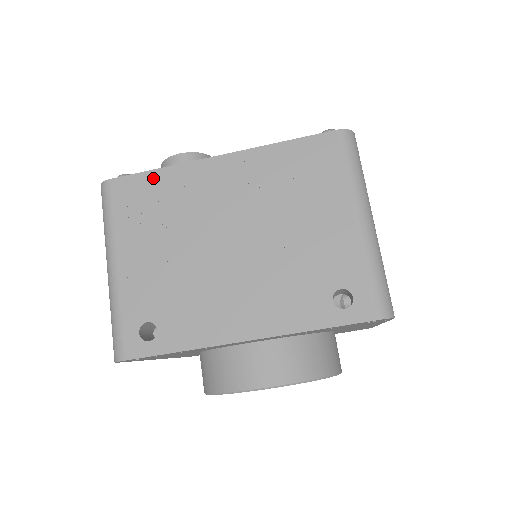
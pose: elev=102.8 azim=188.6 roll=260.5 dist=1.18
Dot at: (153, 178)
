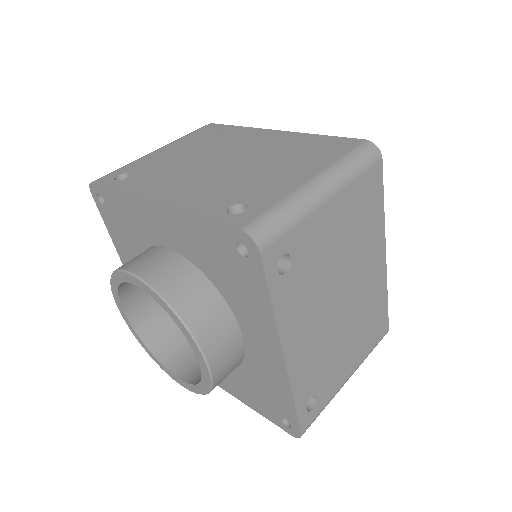
Dot at: (230, 128)
